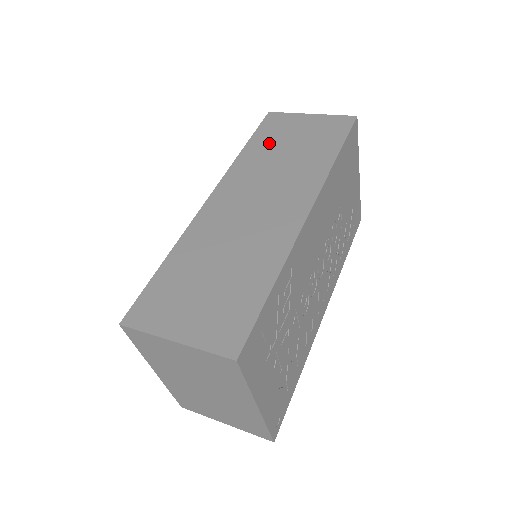
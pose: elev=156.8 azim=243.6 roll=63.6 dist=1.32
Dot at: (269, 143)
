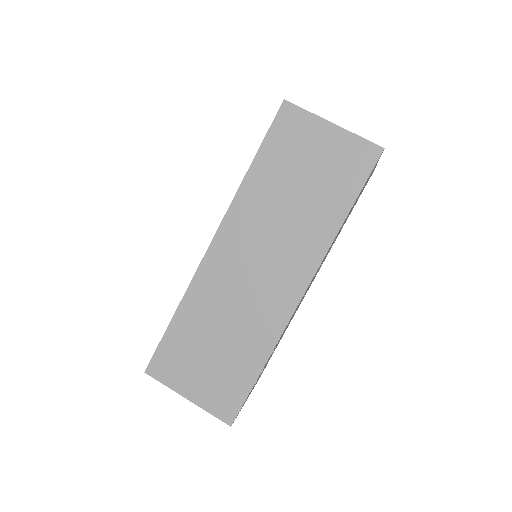
Dot at: (278, 169)
